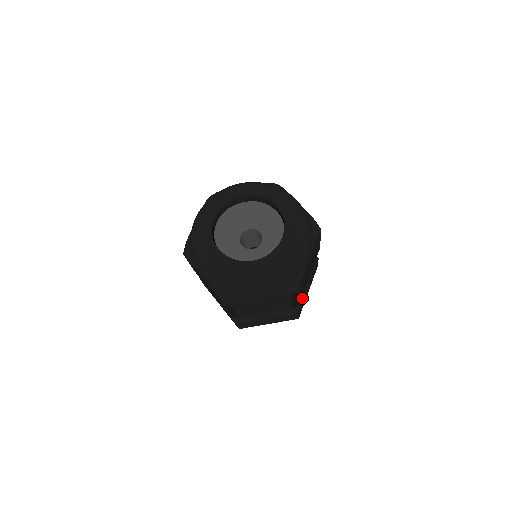
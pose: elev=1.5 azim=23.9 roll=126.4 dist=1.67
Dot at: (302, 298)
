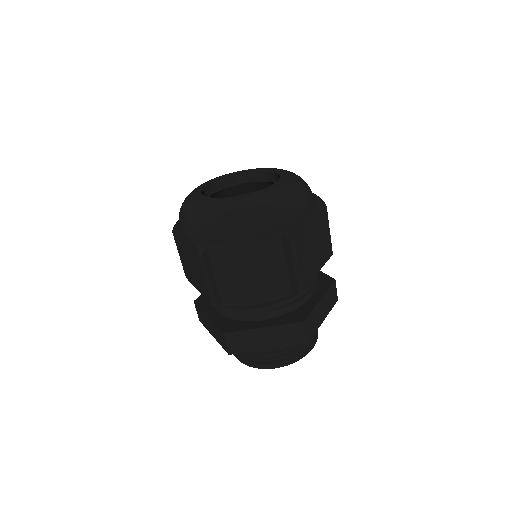
Dot at: (322, 273)
